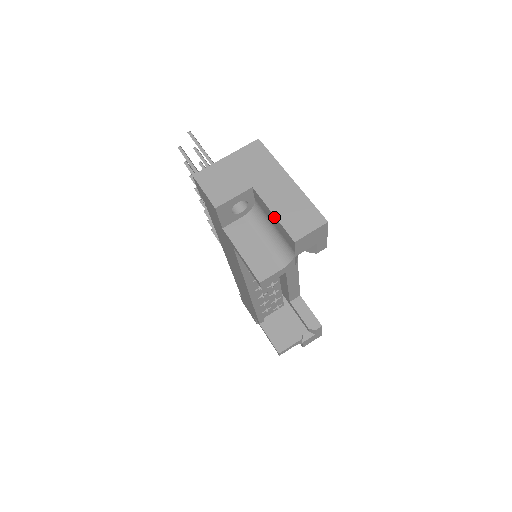
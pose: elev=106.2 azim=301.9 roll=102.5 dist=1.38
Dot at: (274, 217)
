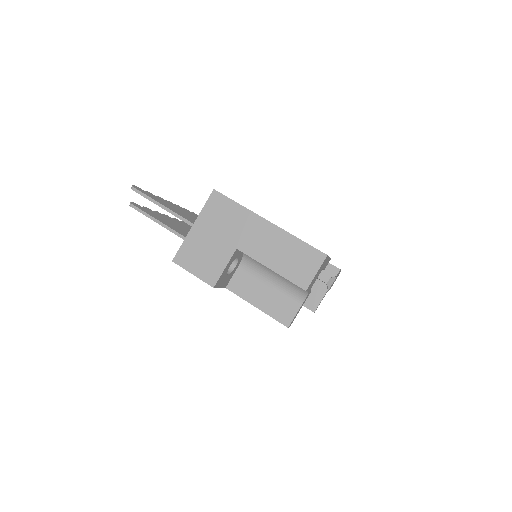
Dot at: occluded
